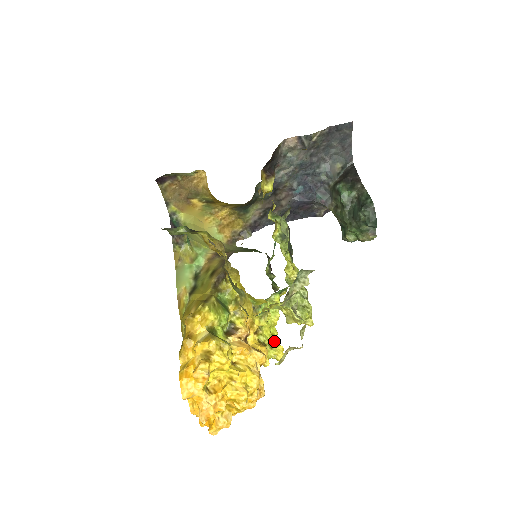
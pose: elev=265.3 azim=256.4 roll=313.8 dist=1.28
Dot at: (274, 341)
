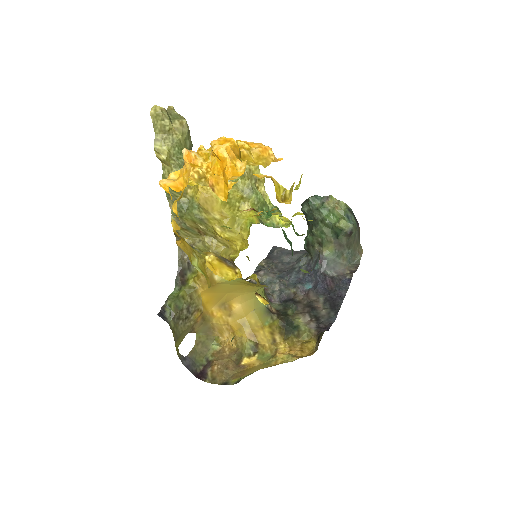
Dot at: occluded
